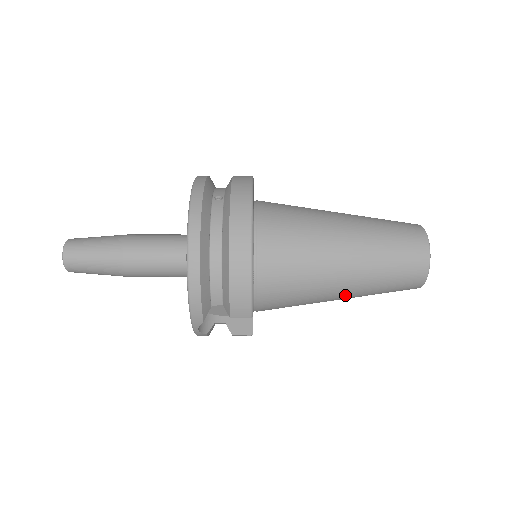
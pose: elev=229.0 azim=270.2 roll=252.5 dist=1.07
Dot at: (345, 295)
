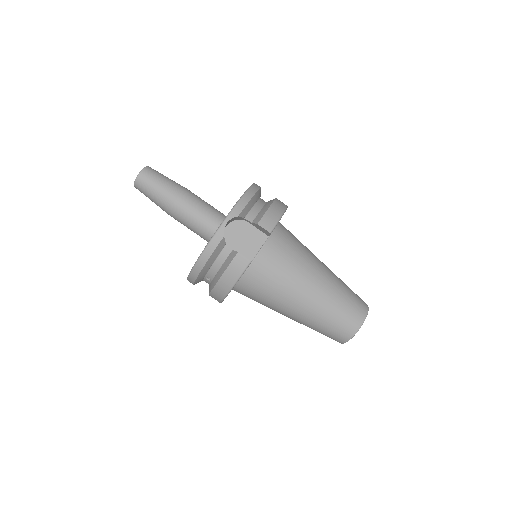
Dot at: (315, 292)
